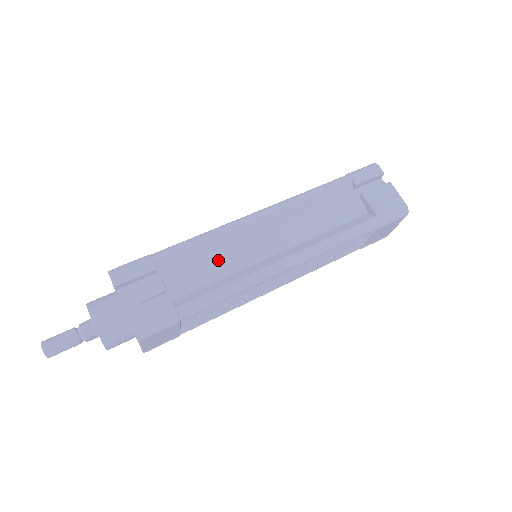
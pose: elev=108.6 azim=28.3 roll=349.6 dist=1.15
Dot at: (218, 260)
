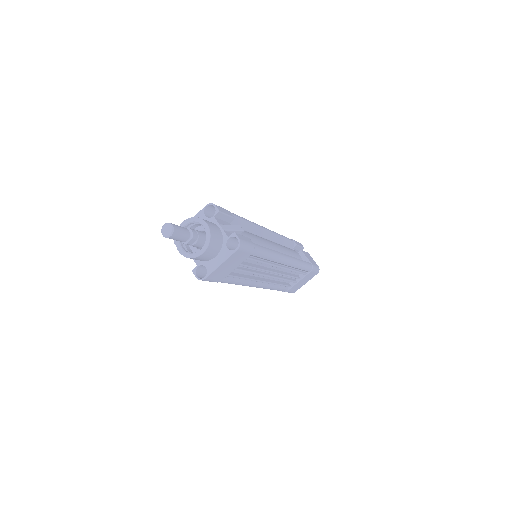
Dot at: (256, 237)
